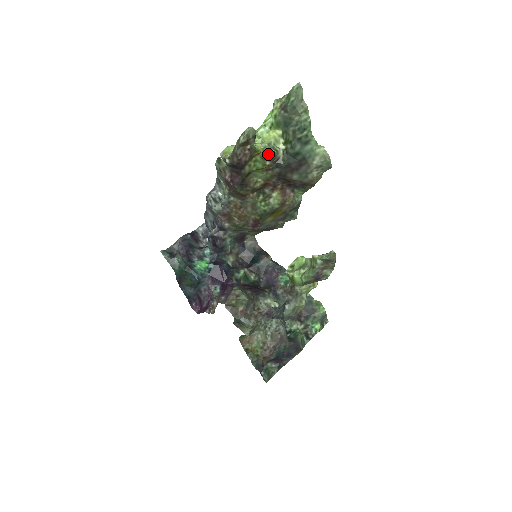
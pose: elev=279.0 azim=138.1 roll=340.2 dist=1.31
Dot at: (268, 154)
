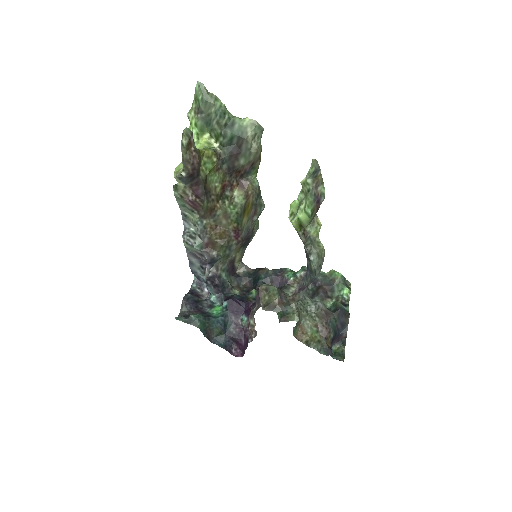
Dot at: (210, 151)
